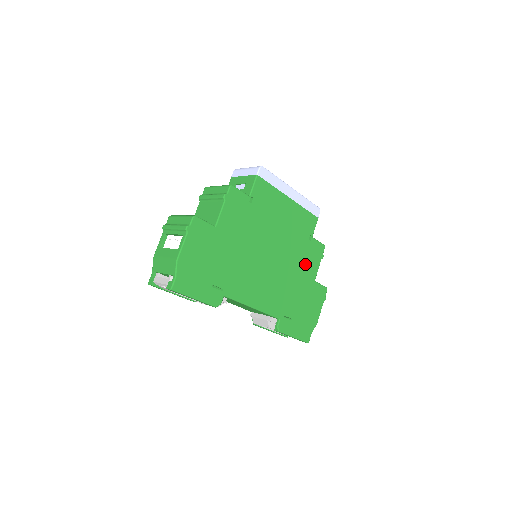
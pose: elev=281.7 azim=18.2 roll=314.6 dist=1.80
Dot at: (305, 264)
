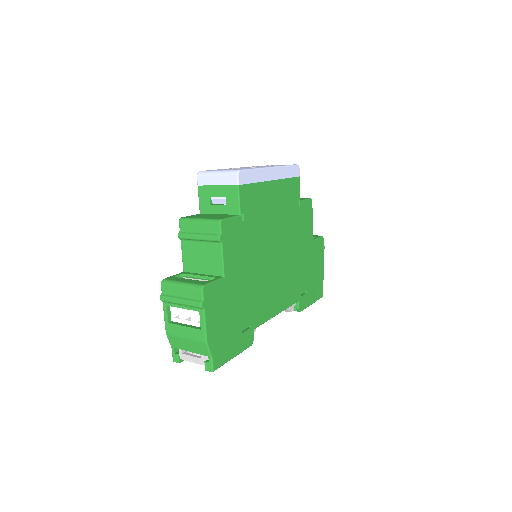
Dot at: (302, 233)
